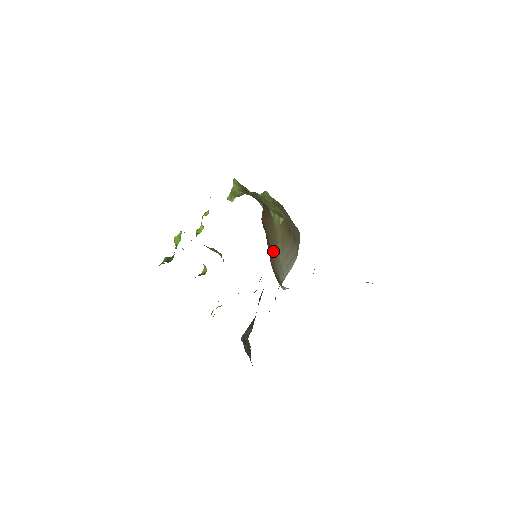
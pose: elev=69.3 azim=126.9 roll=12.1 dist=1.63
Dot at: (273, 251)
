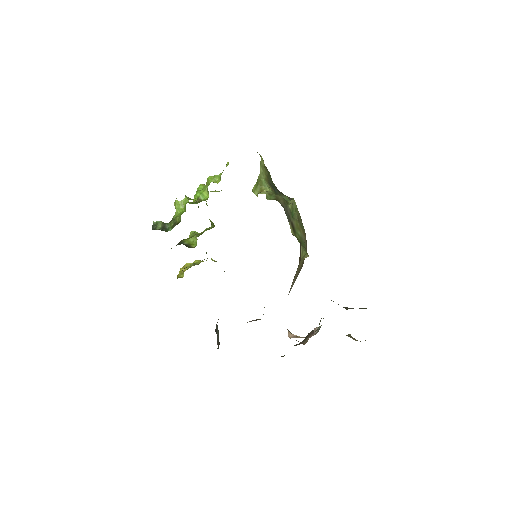
Dot at: occluded
